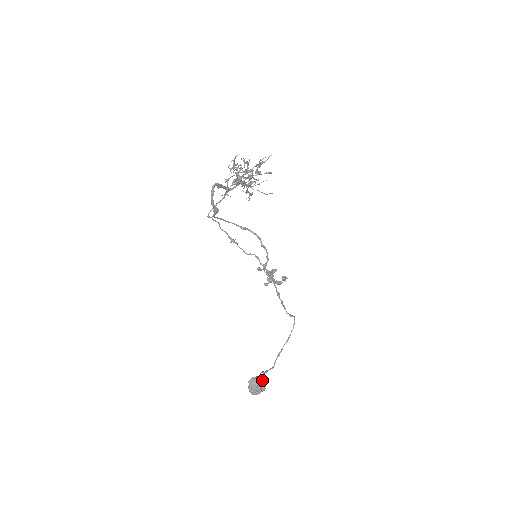
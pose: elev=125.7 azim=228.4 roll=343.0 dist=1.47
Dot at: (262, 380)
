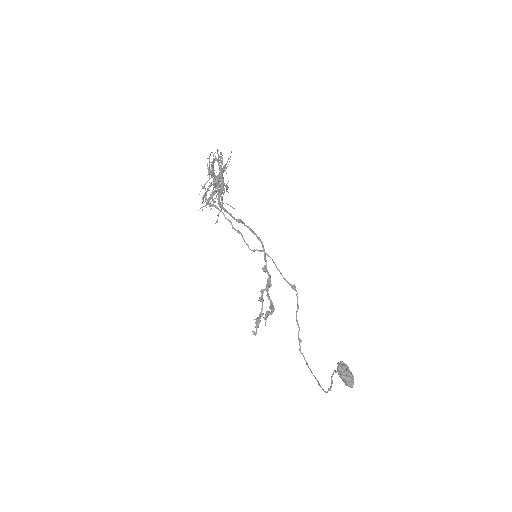
Dot at: occluded
